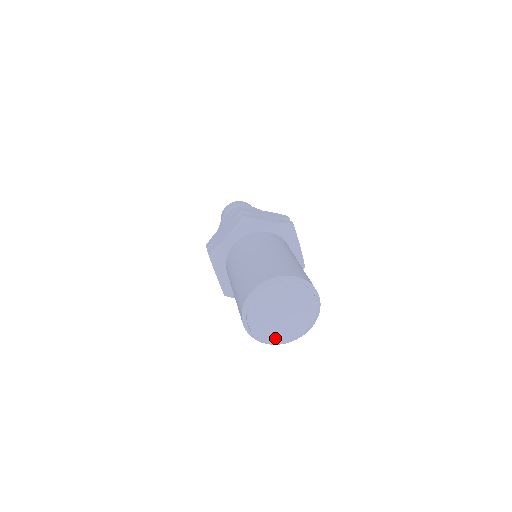
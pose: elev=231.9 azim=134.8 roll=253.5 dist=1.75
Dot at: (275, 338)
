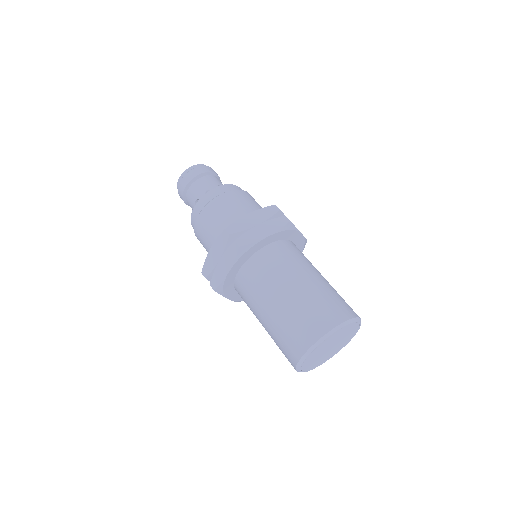
Dot at: (326, 359)
